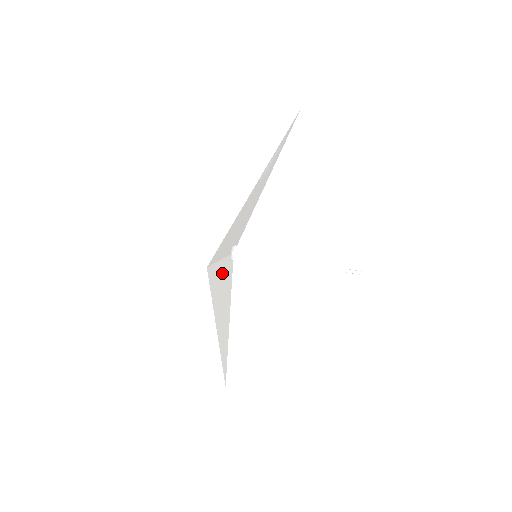
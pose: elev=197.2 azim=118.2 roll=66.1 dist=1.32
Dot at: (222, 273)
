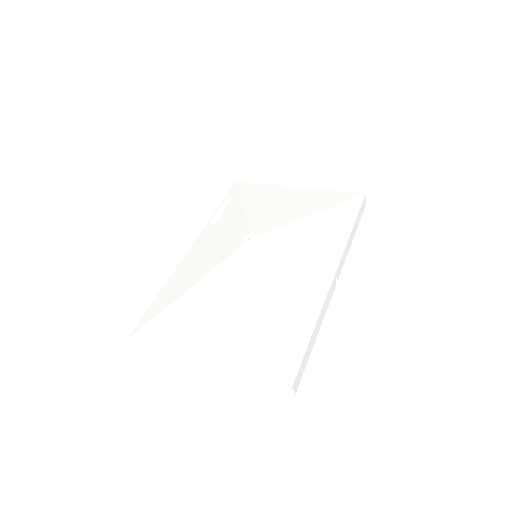
Dot at: (215, 284)
